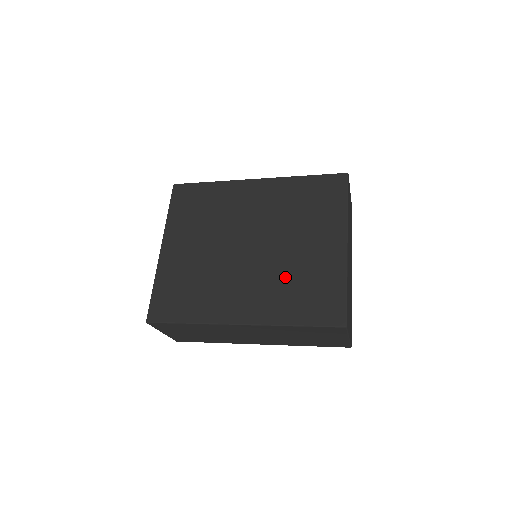
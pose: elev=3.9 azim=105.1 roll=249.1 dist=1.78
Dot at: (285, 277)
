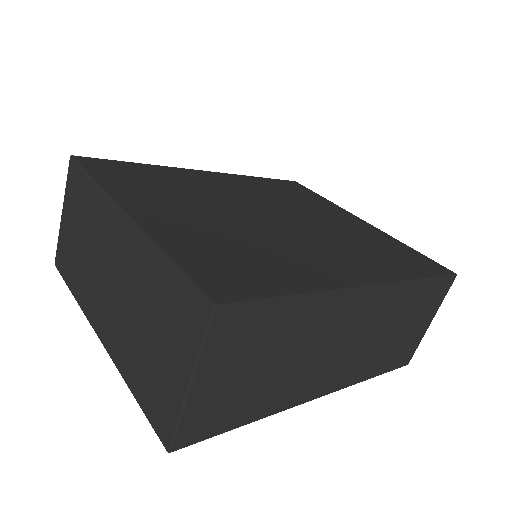
Dot at: (351, 241)
